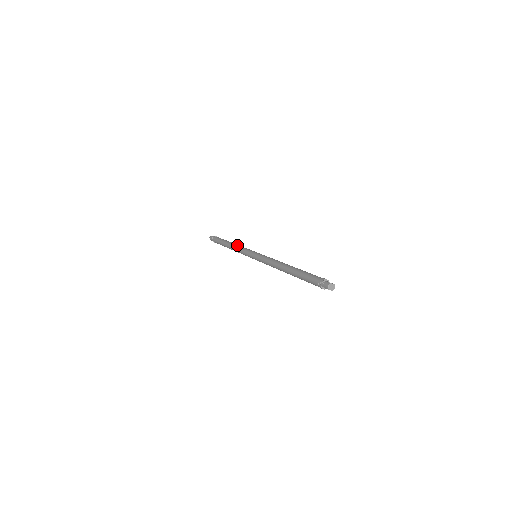
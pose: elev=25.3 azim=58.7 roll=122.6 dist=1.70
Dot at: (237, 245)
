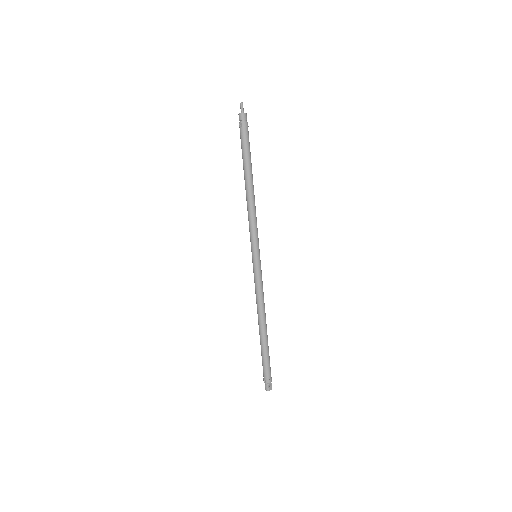
Dot at: (252, 207)
